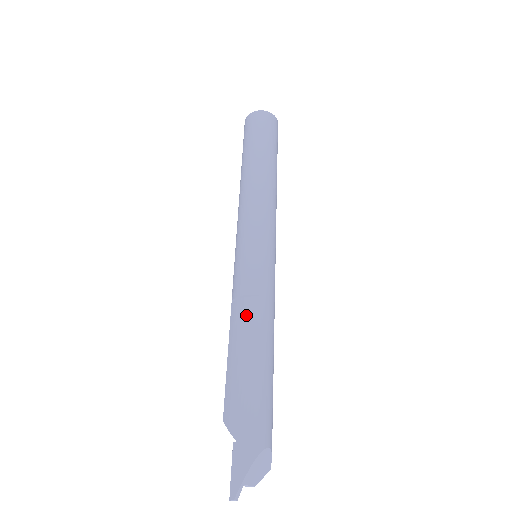
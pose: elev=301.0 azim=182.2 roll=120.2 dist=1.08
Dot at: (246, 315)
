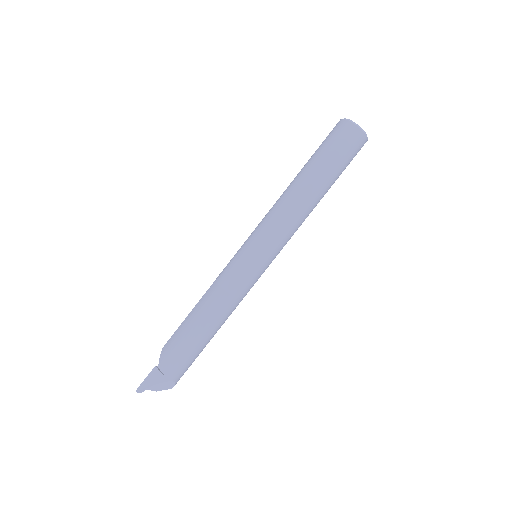
Dot at: (213, 299)
